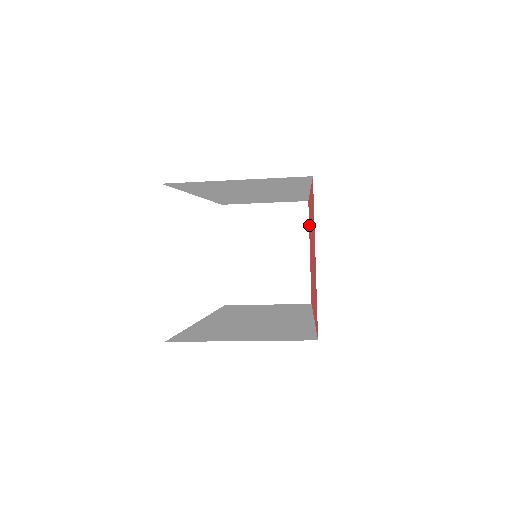
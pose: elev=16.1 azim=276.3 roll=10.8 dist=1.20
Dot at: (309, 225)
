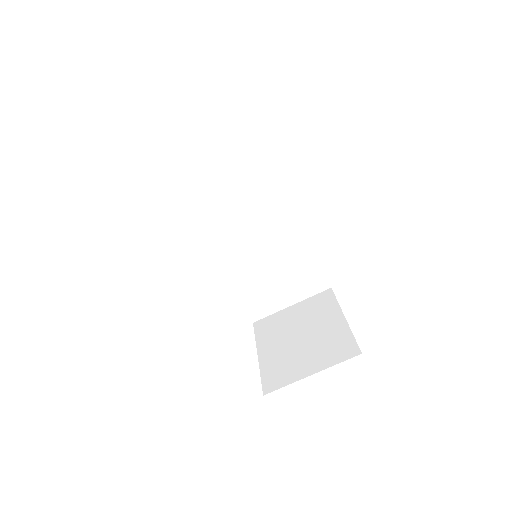
Dot at: occluded
